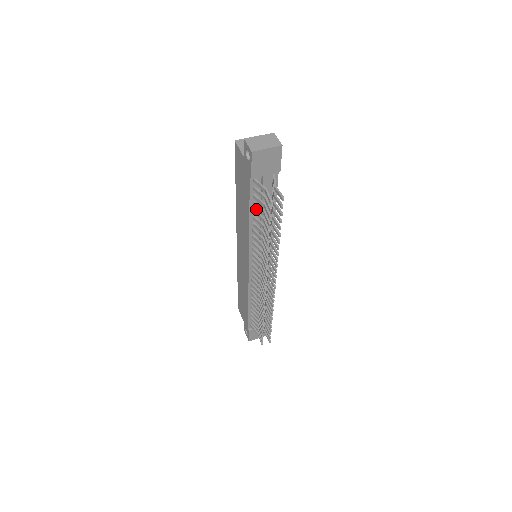
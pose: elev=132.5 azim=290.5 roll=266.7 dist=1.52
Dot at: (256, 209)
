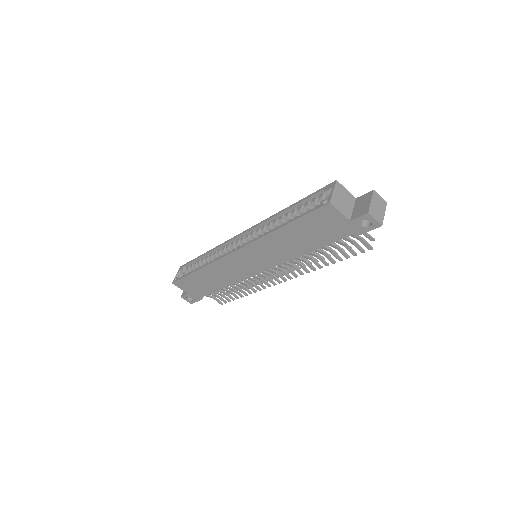
Dot at: occluded
